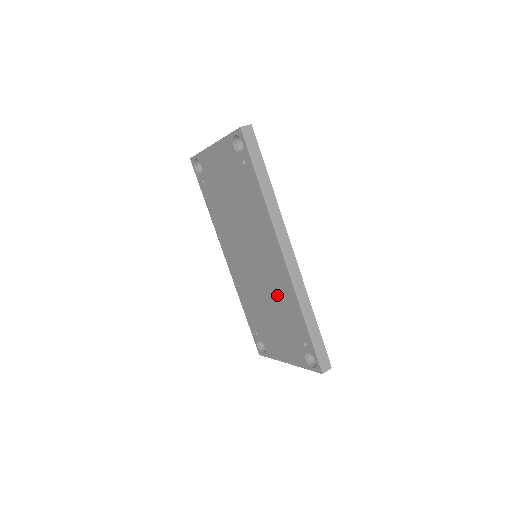
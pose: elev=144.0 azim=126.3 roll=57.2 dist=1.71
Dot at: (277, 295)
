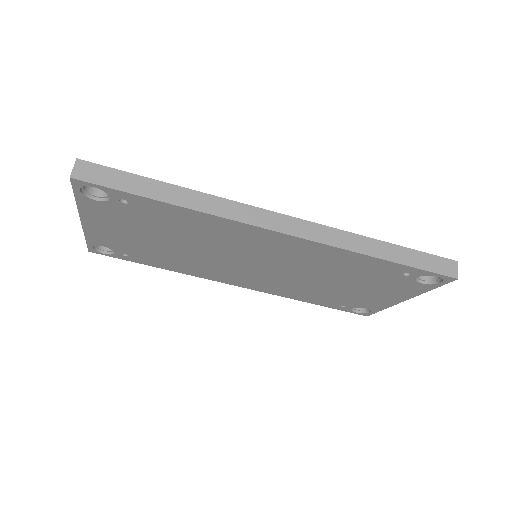
Dot at: (321, 266)
